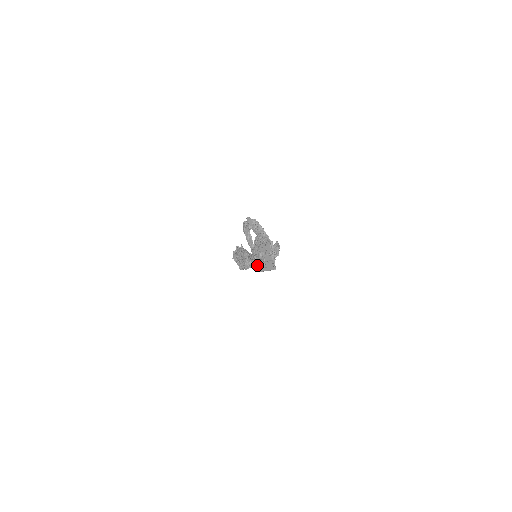
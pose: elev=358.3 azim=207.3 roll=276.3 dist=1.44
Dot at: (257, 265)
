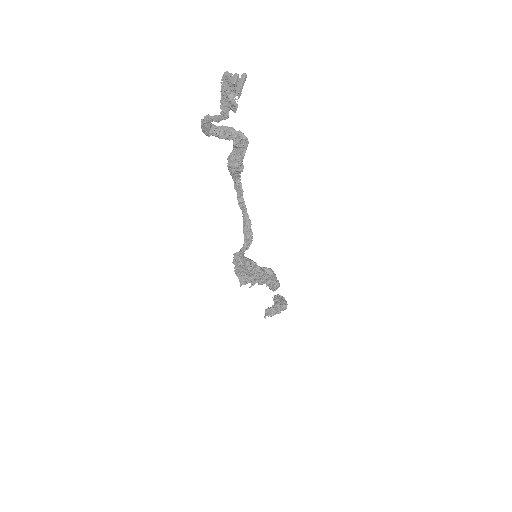
Dot at: (233, 105)
